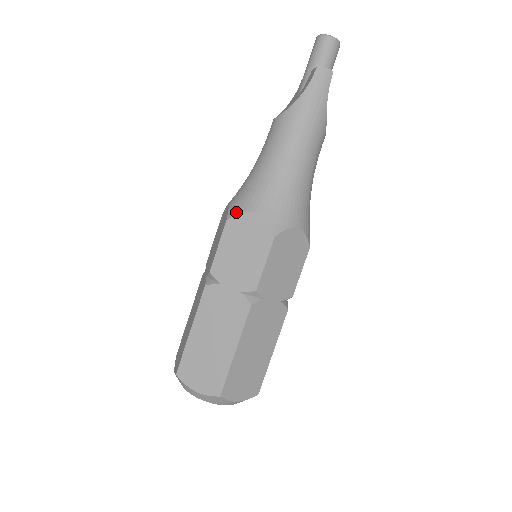
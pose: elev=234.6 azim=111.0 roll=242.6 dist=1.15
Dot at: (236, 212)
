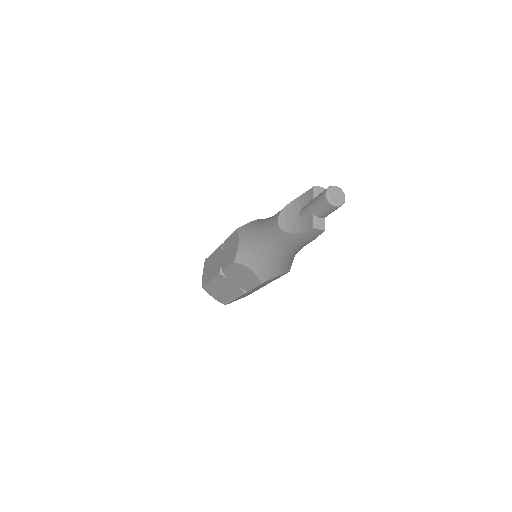
Dot at: (240, 262)
